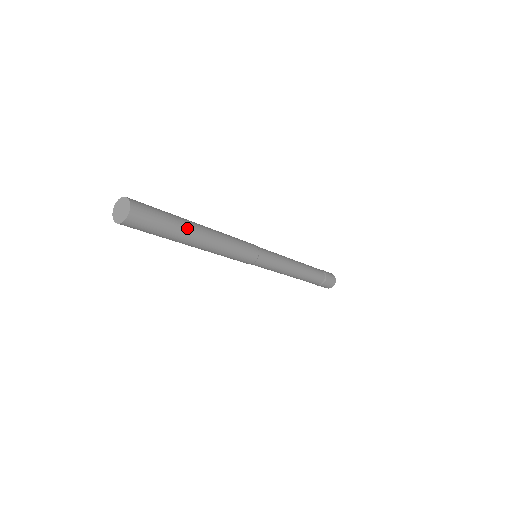
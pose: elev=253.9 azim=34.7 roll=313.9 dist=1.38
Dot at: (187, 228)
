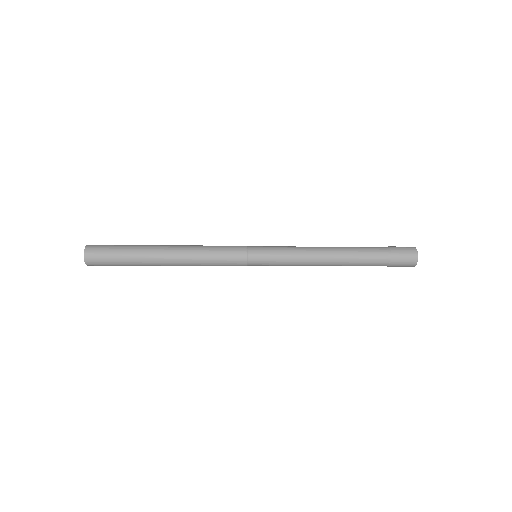
Dot at: (146, 246)
